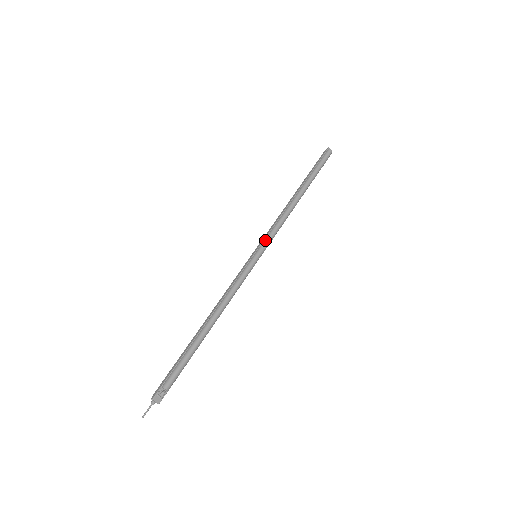
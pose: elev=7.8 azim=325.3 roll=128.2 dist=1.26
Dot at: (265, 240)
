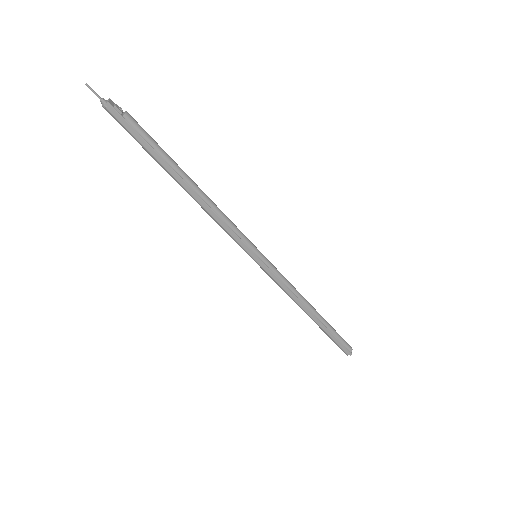
Dot at: (271, 264)
